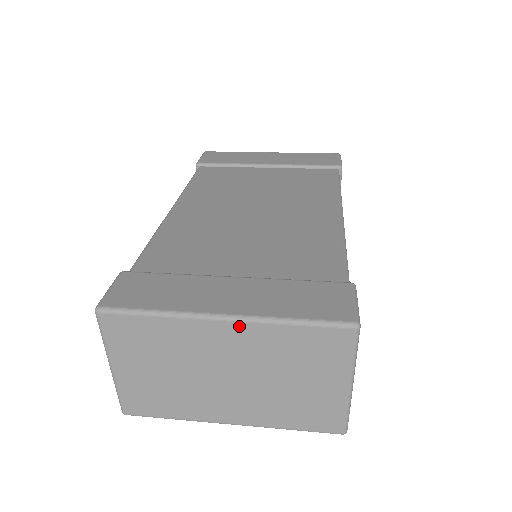
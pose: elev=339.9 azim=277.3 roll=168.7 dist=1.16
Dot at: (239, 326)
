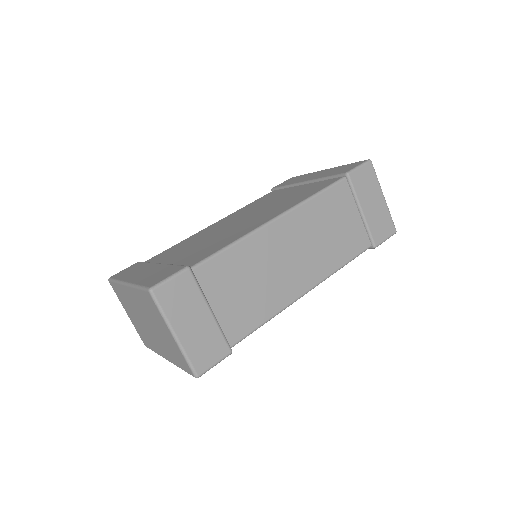
Dot at: (130, 289)
